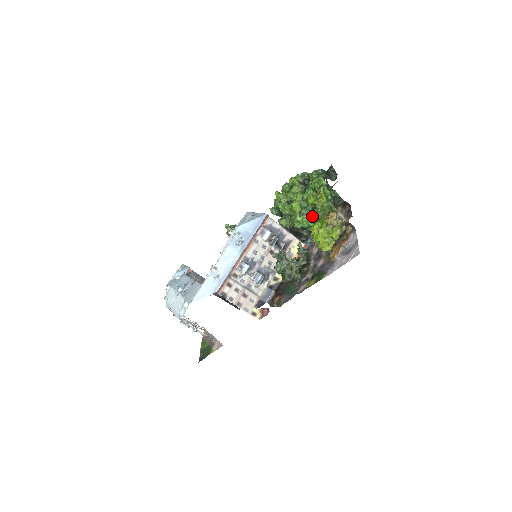
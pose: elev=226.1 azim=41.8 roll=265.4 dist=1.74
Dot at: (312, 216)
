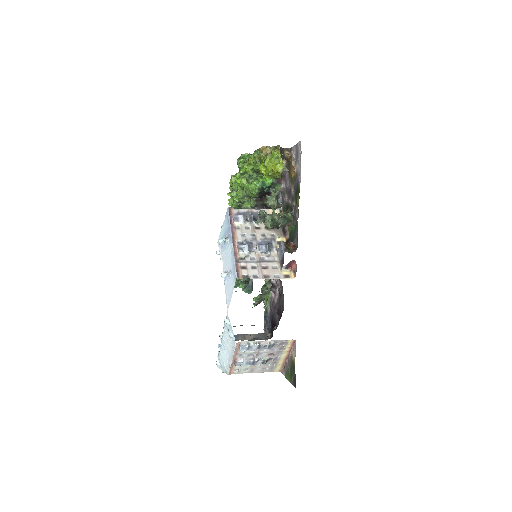
Dot at: (258, 176)
